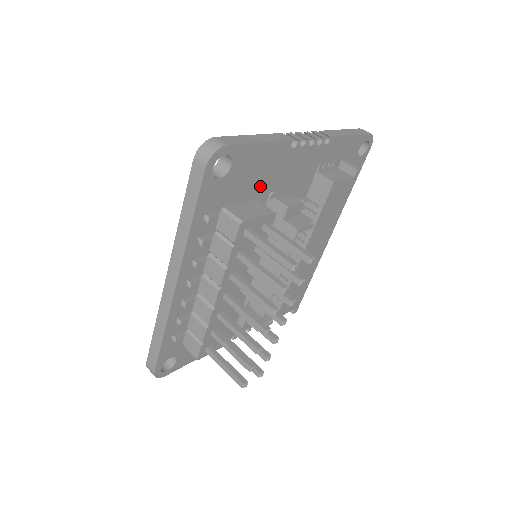
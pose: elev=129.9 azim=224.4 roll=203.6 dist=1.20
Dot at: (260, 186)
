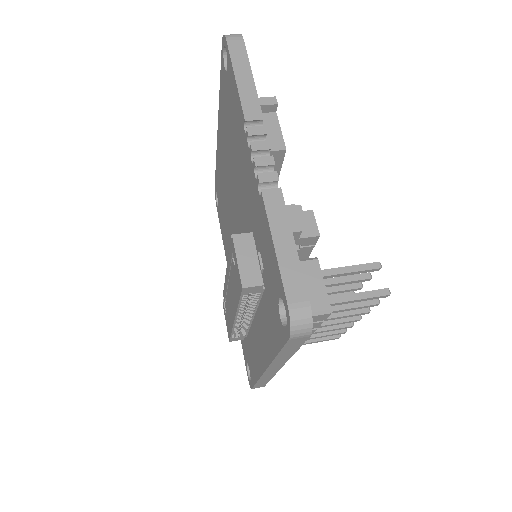
Dot at: occluded
